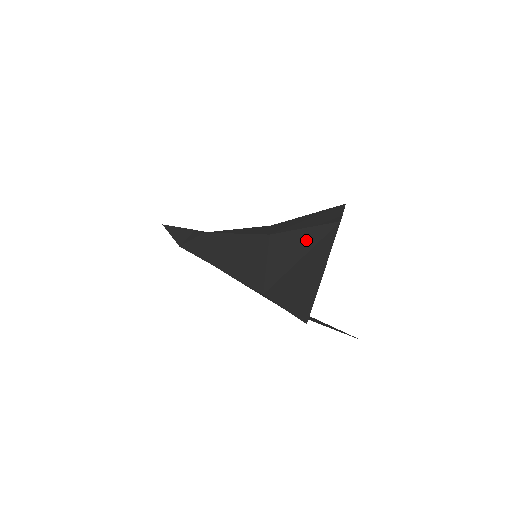
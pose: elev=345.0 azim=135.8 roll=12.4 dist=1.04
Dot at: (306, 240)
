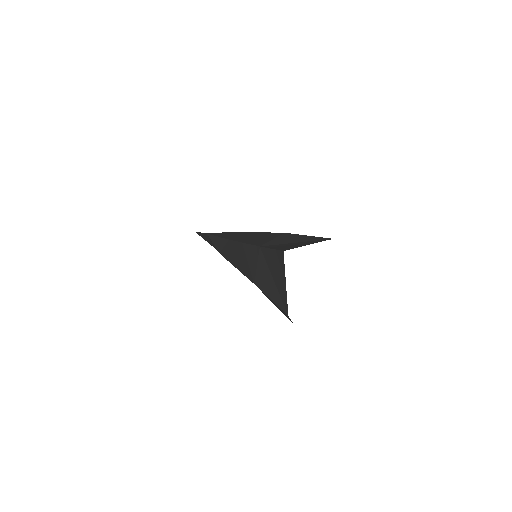
Dot at: (307, 239)
